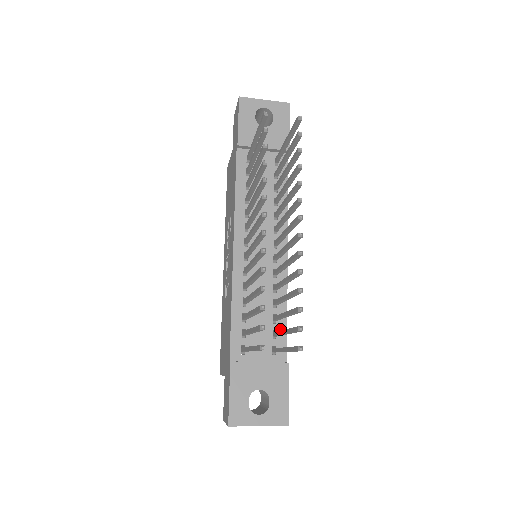
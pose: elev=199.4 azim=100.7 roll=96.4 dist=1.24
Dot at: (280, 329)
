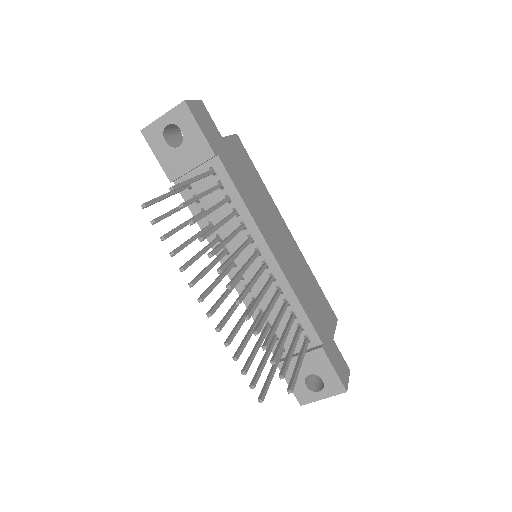
Dot at: (302, 321)
